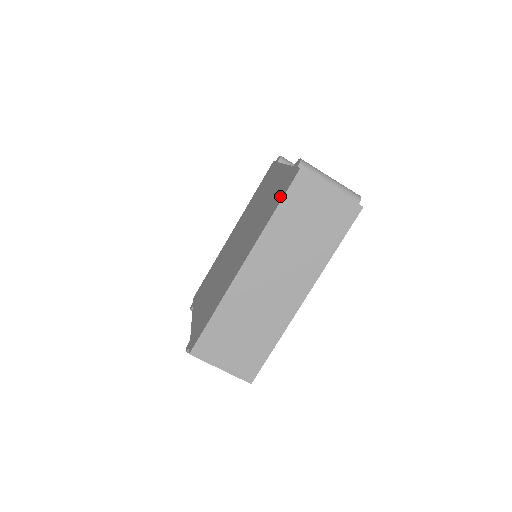
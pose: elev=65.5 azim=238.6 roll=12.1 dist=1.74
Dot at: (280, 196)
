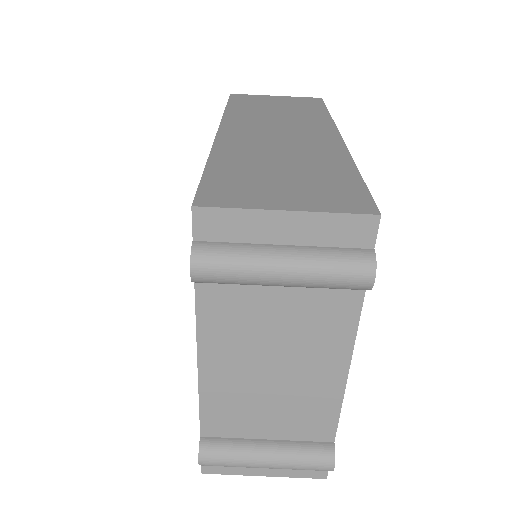
Dot at: occluded
